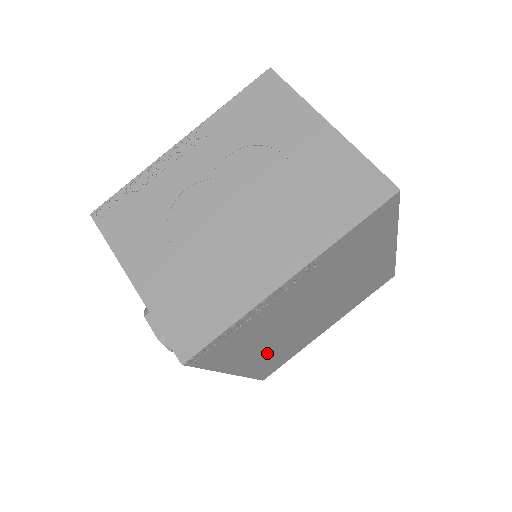
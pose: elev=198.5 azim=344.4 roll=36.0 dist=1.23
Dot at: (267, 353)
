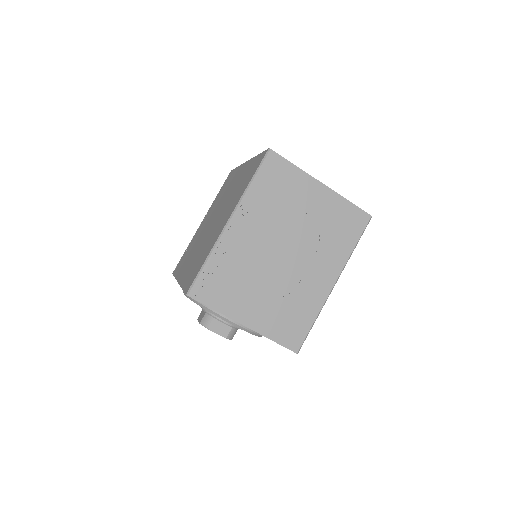
Dot at: occluded
